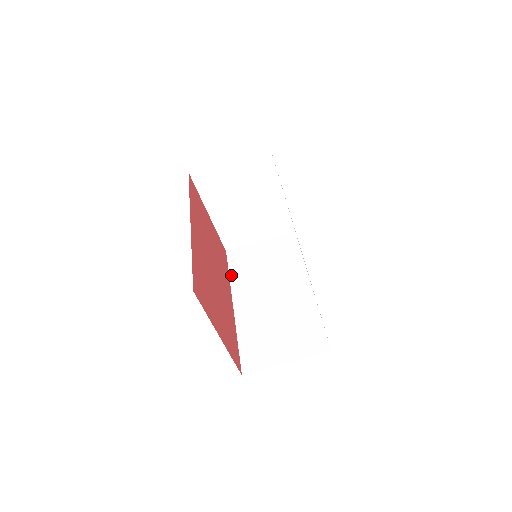
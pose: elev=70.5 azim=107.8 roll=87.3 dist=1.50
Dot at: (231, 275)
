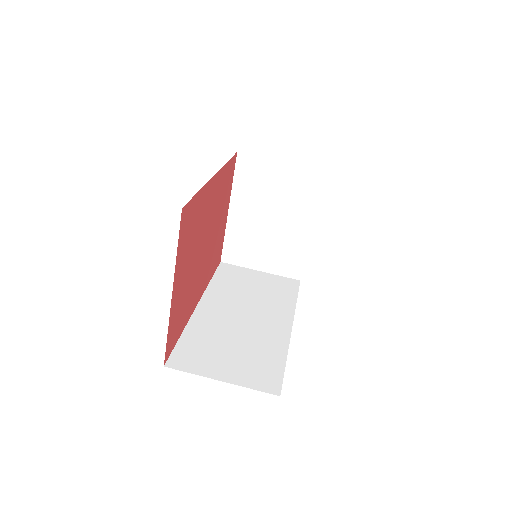
Dot at: (213, 281)
